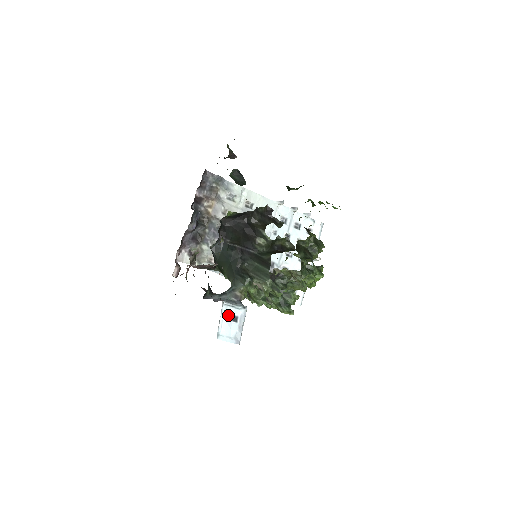
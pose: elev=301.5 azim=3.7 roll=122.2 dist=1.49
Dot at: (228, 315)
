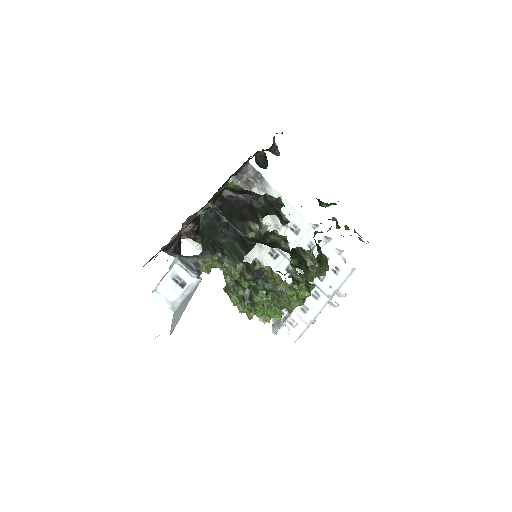
Dot at: (177, 276)
